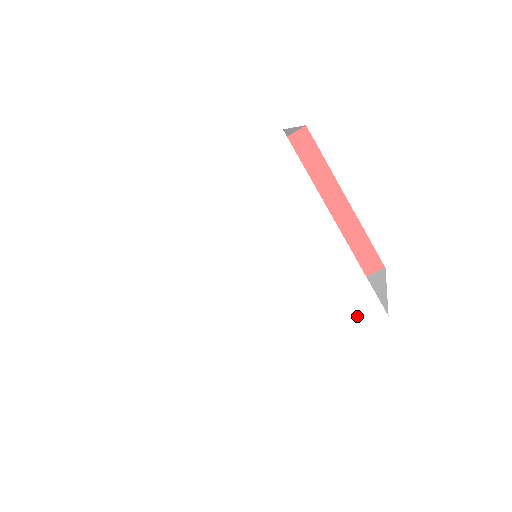
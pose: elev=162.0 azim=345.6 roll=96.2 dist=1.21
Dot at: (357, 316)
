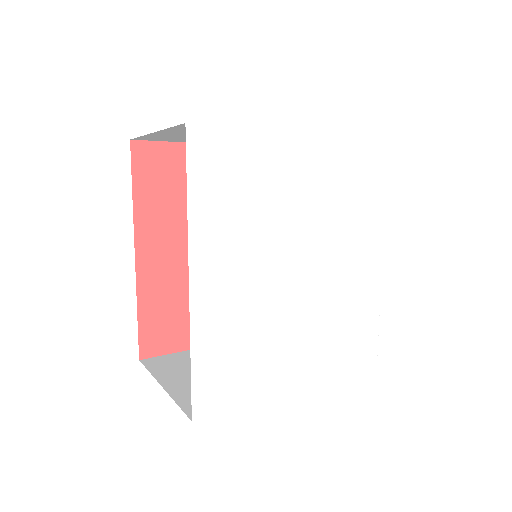
Dot at: (377, 167)
